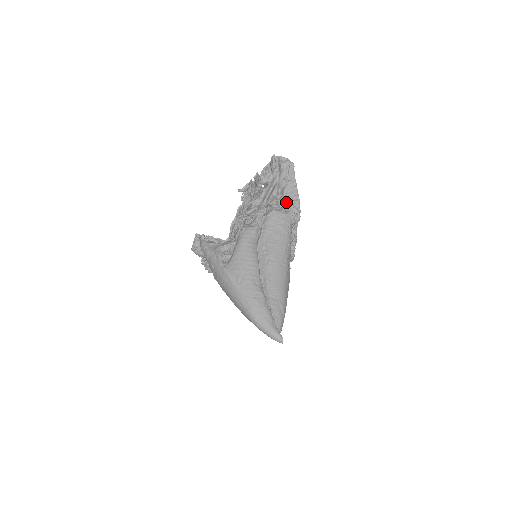
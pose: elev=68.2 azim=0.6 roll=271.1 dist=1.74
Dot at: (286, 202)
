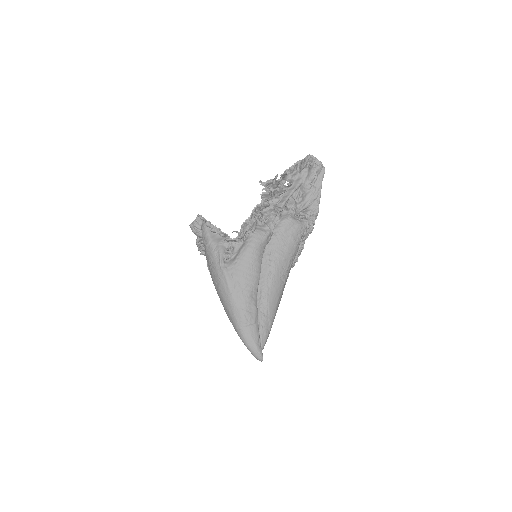
Dot at: (304, 209)
